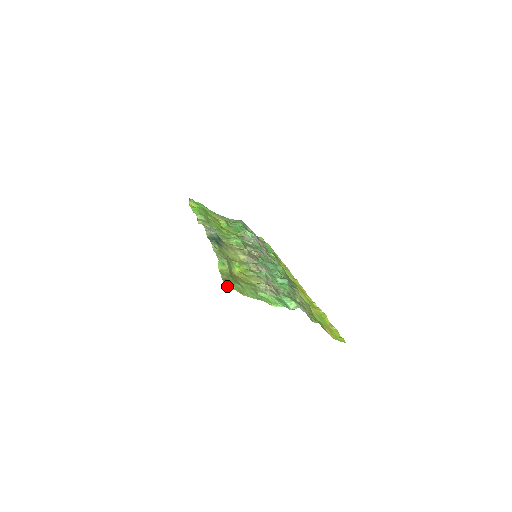
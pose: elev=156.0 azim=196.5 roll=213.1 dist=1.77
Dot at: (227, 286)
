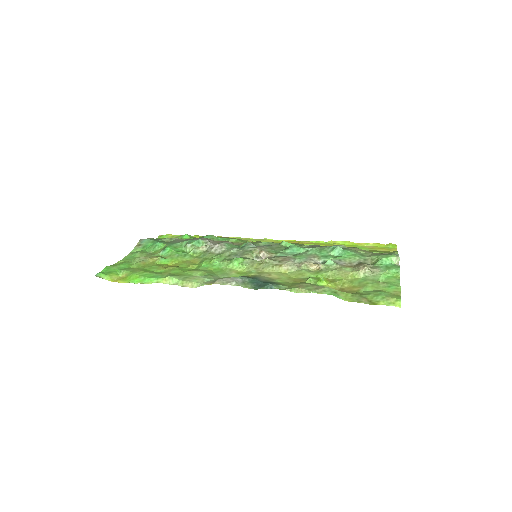
Dot at: (393, 305)
